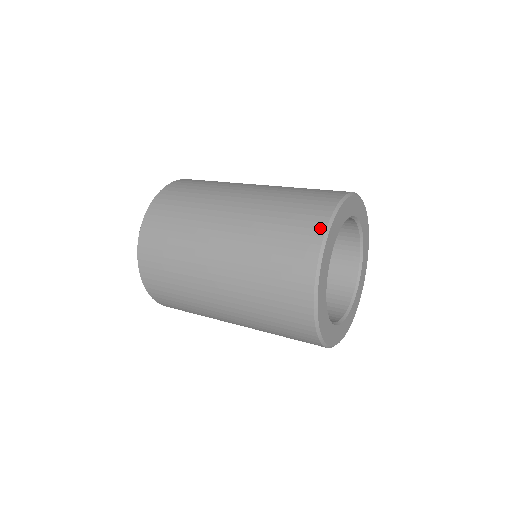
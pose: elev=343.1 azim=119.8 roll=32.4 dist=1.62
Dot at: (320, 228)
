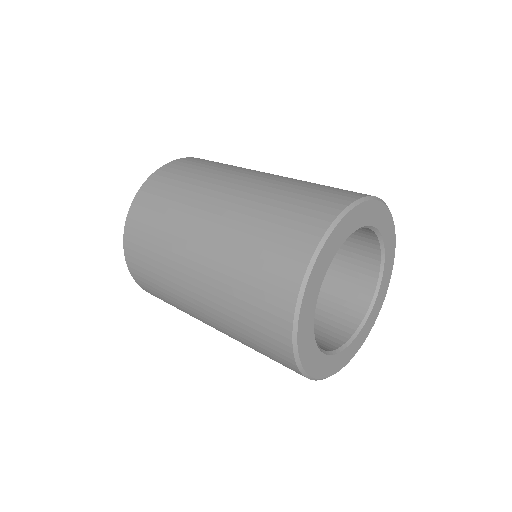
Dot at: (289, 300)
